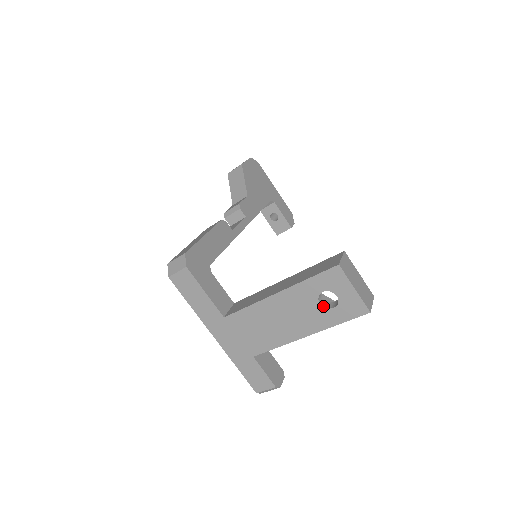
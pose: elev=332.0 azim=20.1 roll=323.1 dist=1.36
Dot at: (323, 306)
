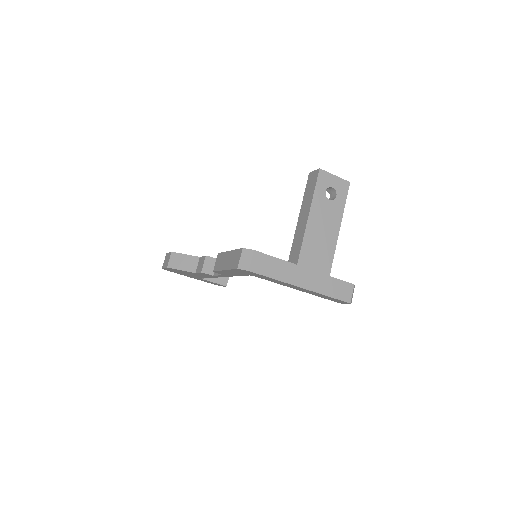
Dot at: (332, 200)
